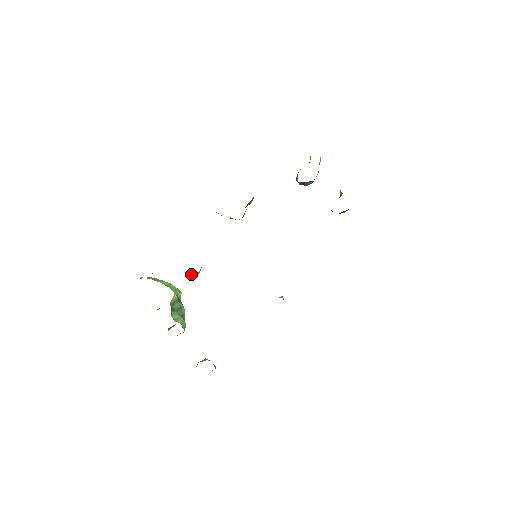
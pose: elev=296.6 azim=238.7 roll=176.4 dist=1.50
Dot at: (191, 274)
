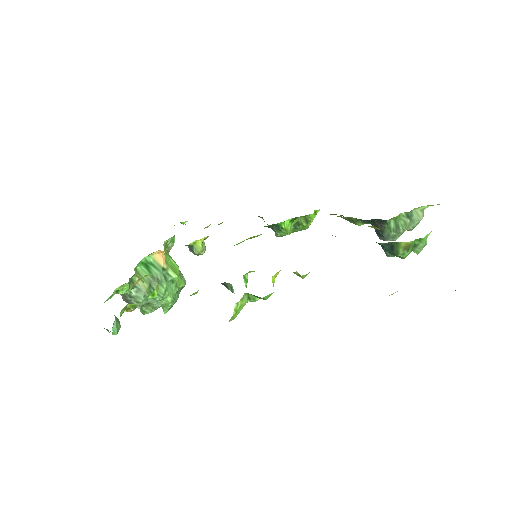
Dot at: (189, 246)
